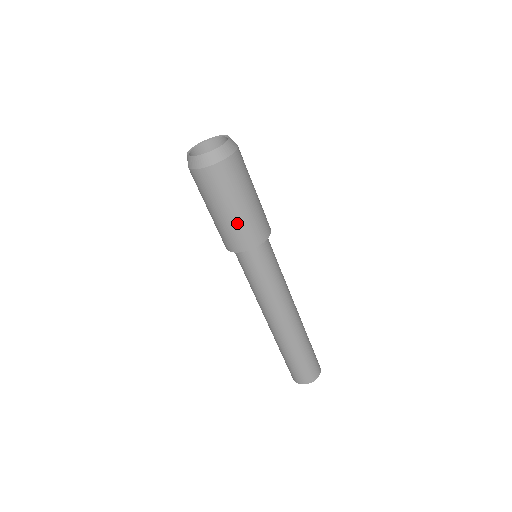
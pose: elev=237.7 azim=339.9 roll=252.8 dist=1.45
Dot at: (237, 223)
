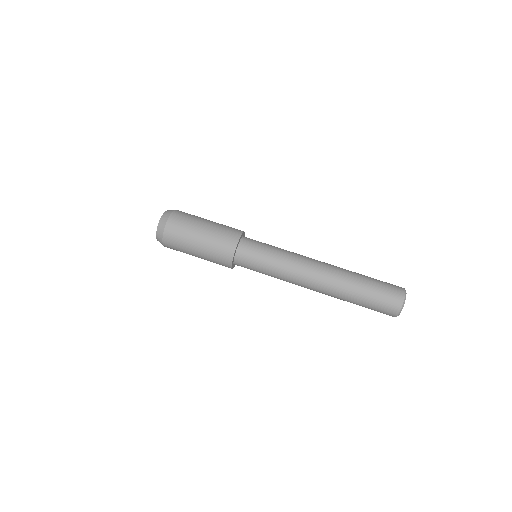
Dot at: (213, 235)
